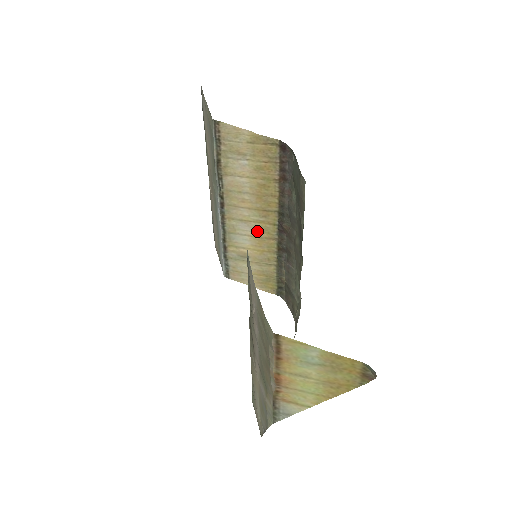
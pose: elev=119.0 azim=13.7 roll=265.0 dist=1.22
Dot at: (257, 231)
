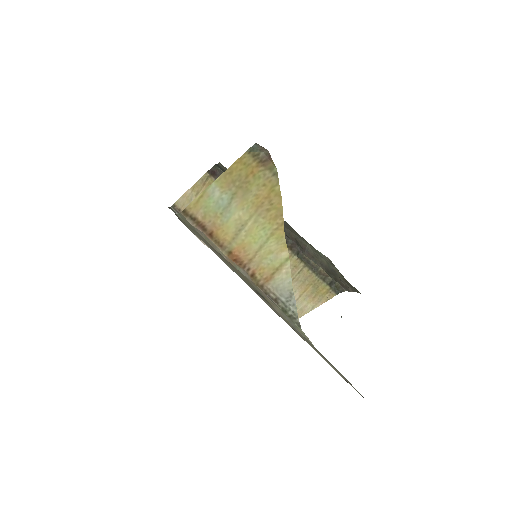
Dot at: occluded
